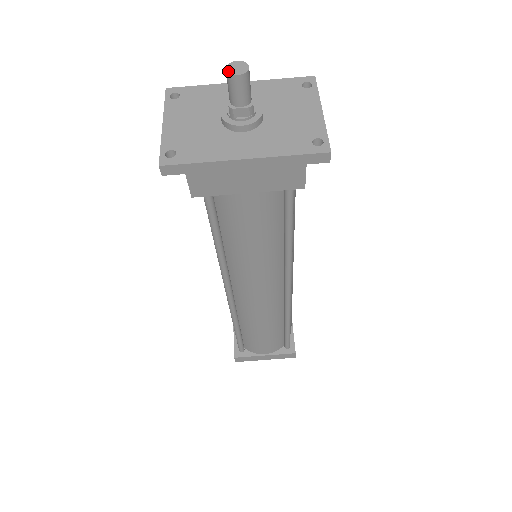
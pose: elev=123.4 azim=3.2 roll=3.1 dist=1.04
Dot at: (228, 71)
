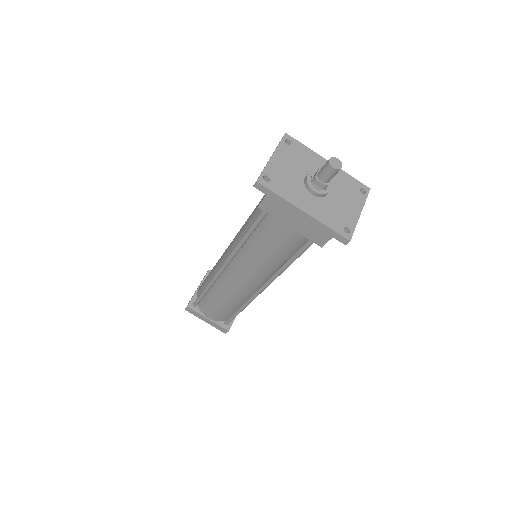
Dot at: (330, 161)
